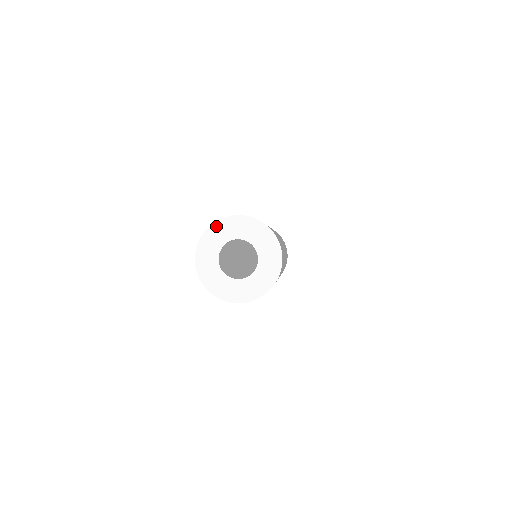
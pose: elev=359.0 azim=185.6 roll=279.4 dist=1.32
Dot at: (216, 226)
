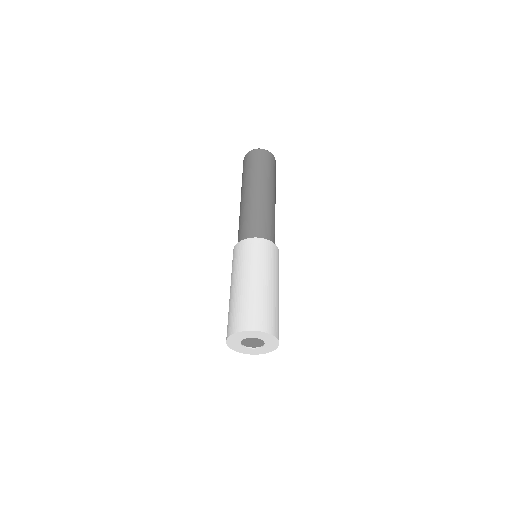
Dot at: (234, 335)
